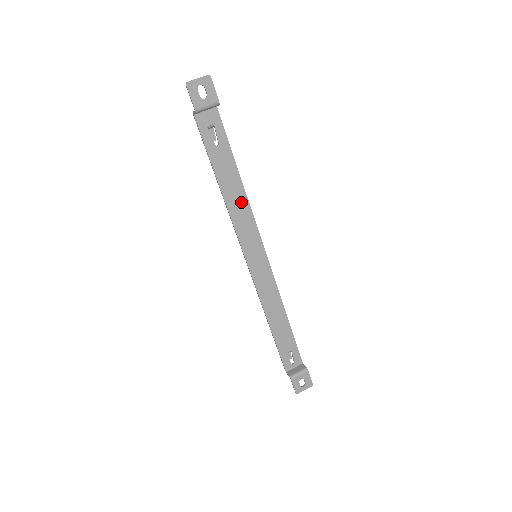
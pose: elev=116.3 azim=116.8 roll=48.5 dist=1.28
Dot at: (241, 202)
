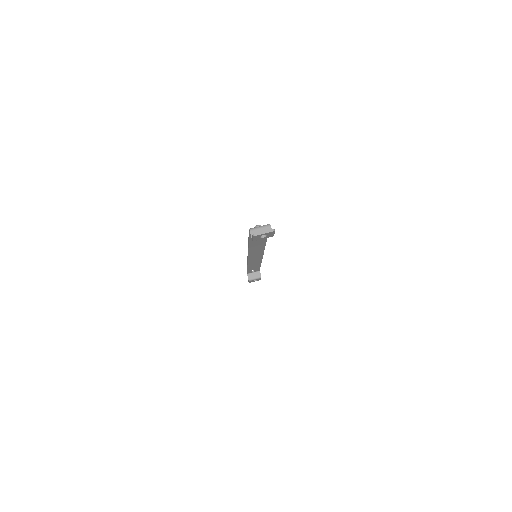
Dot at: (260, 246)
